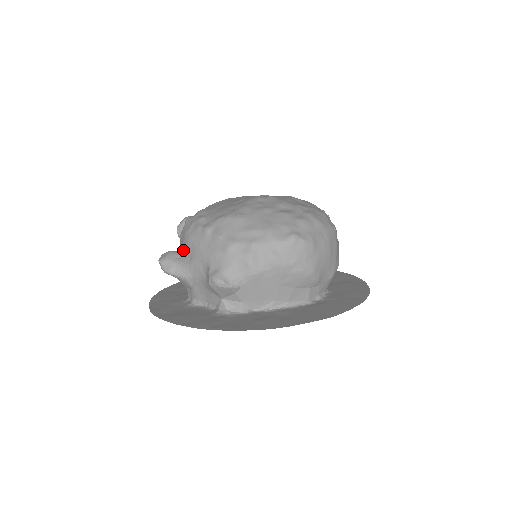
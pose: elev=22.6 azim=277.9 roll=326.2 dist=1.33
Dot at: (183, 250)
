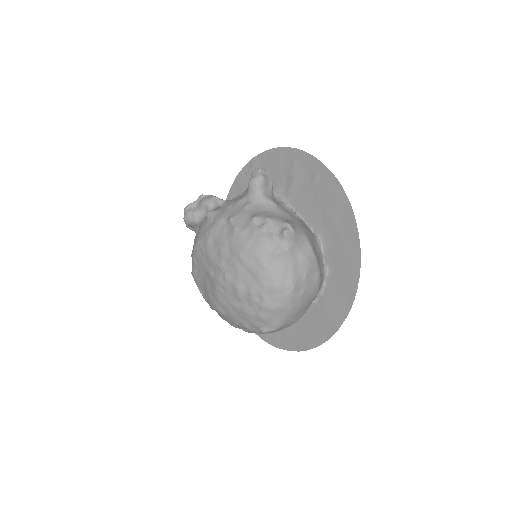
Dot at: occluded
